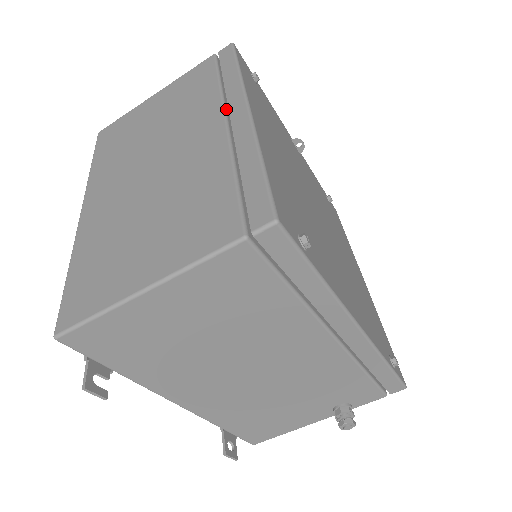
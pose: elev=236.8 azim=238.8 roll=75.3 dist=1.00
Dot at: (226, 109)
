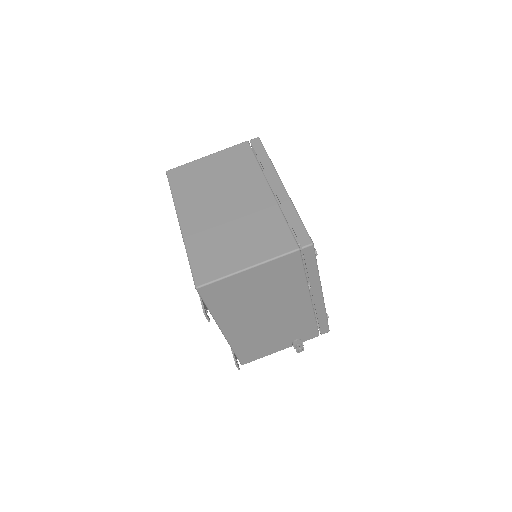
Dot at: (267, 181)
